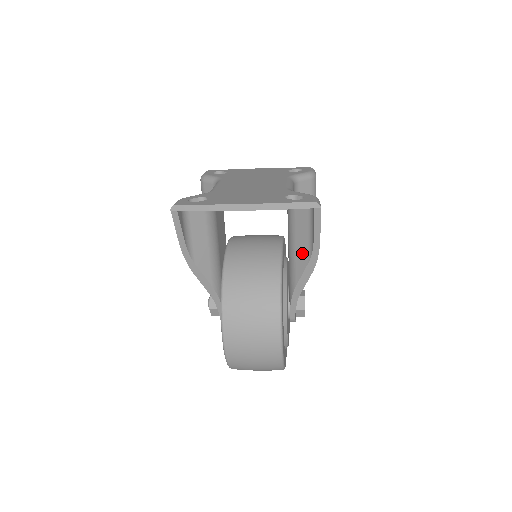
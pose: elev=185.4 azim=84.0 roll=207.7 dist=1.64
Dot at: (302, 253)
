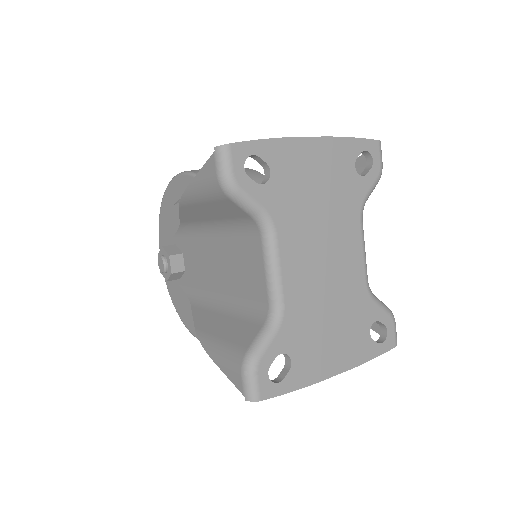
Dot at: occluded
